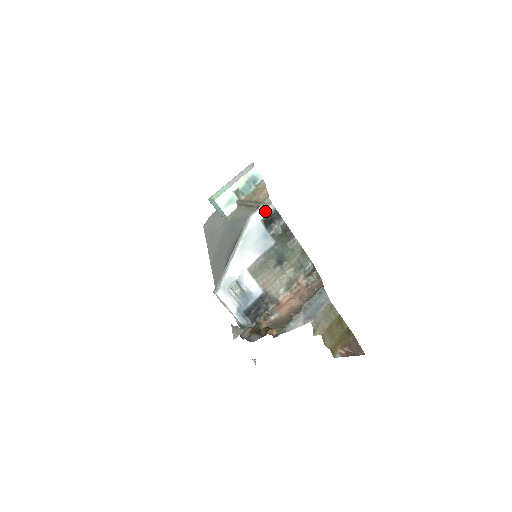
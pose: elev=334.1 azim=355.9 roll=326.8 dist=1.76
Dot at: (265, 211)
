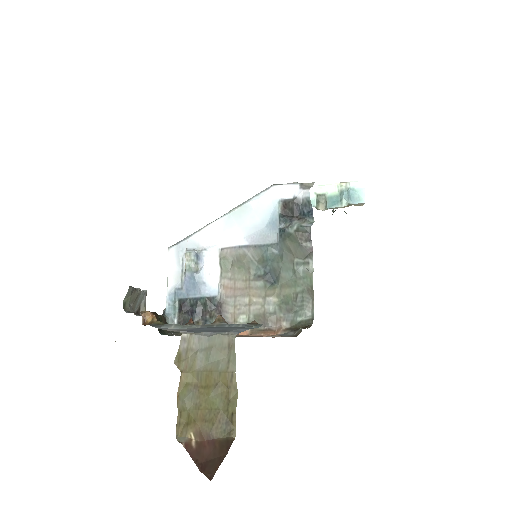
Dot at: (294, 192)
